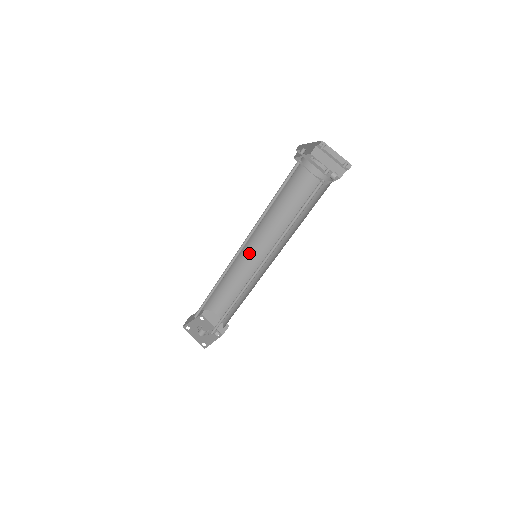
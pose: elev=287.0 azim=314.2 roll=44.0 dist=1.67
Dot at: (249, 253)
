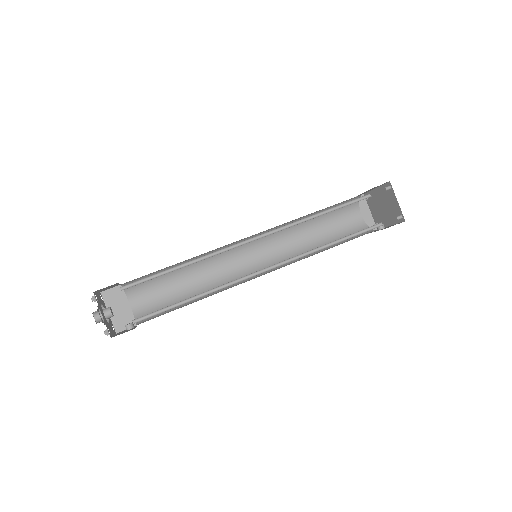
Dot at: (235, 250)
